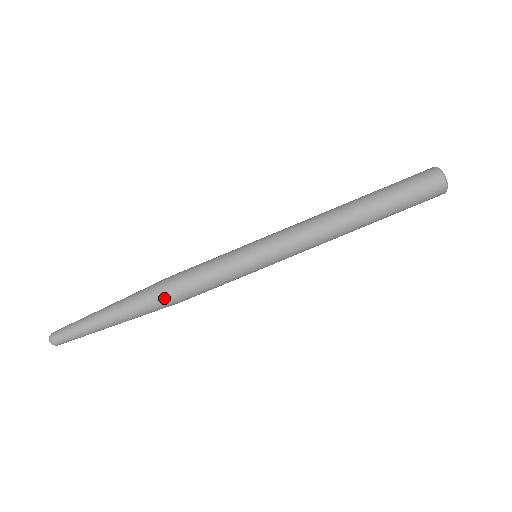
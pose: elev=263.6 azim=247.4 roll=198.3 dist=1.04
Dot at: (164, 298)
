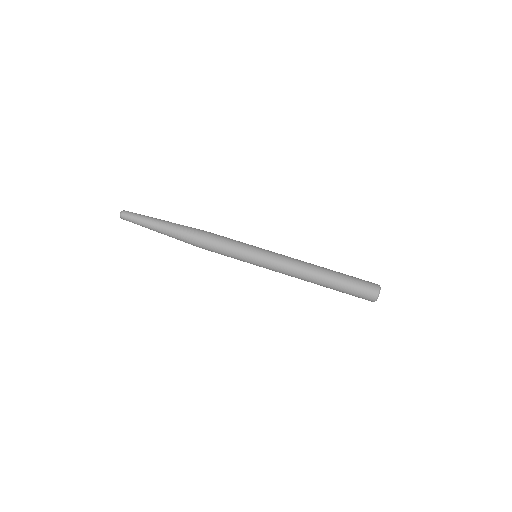
Dot at: (197, 232)
